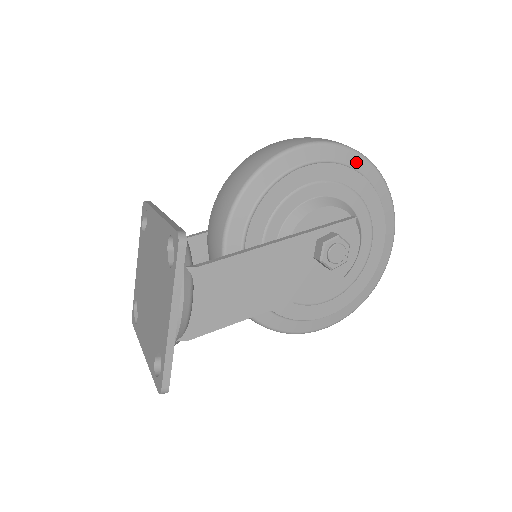
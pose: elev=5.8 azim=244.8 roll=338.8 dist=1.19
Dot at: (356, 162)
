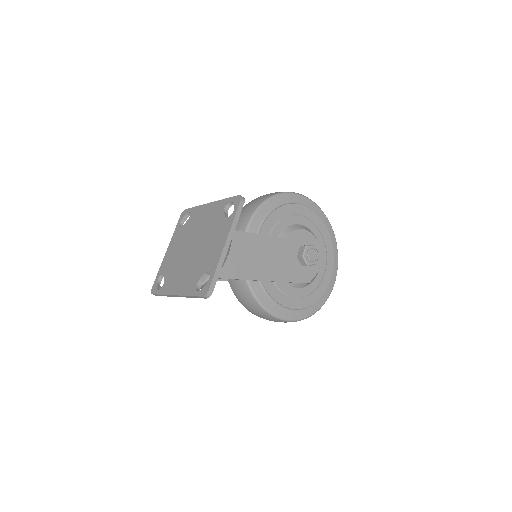
Dot at: (321, 215)
